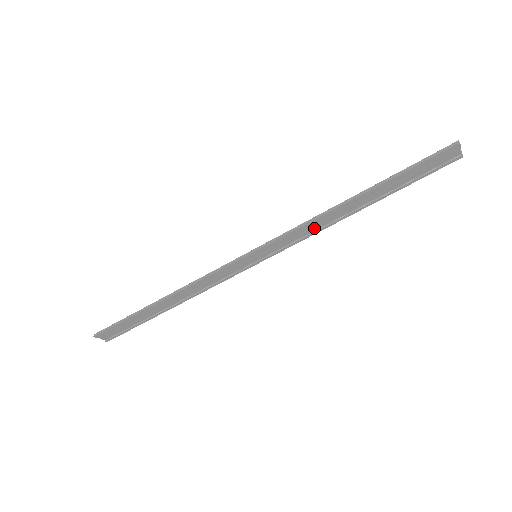
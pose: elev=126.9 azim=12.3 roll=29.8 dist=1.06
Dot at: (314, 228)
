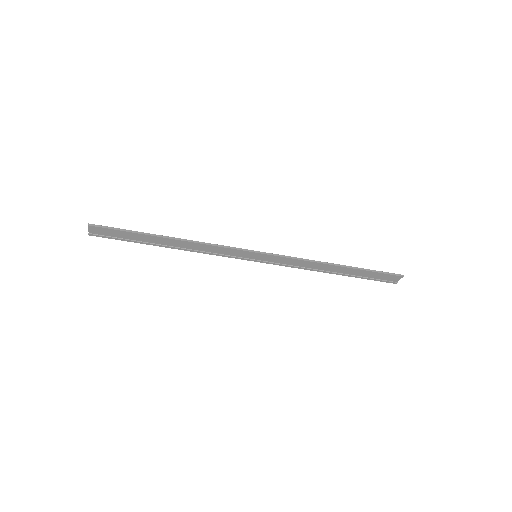
Dot at: (302, 265)
